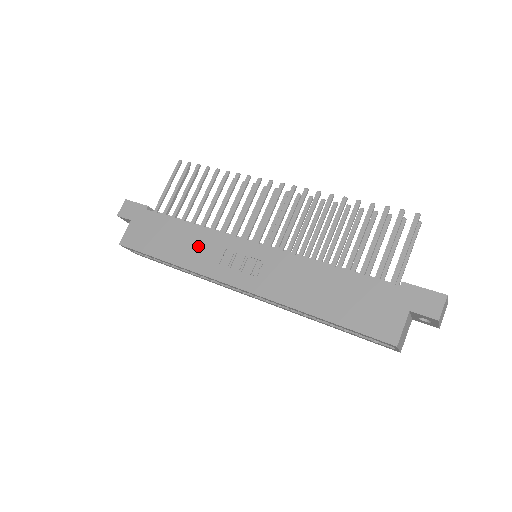
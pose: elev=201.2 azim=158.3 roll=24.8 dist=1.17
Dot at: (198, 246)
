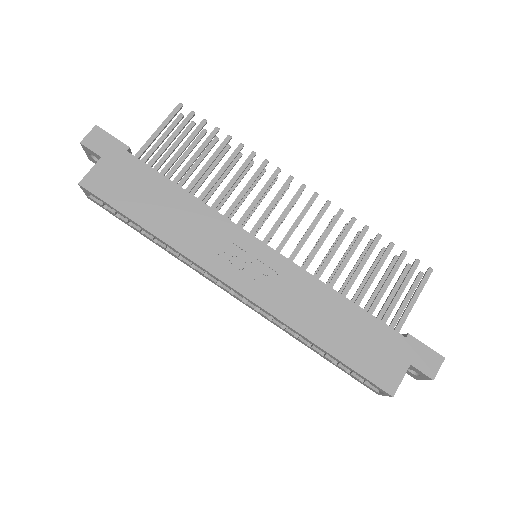
Dot at: (194, 224)
